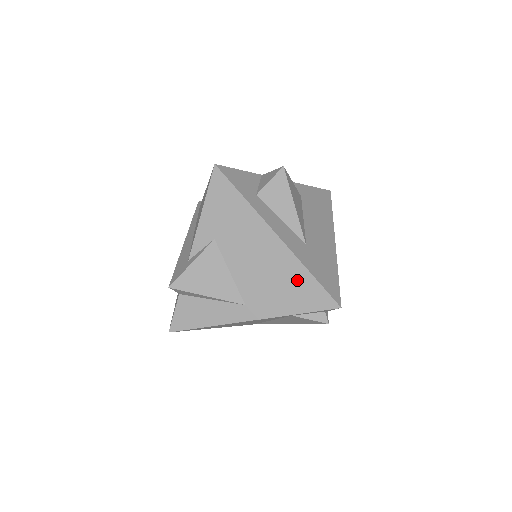
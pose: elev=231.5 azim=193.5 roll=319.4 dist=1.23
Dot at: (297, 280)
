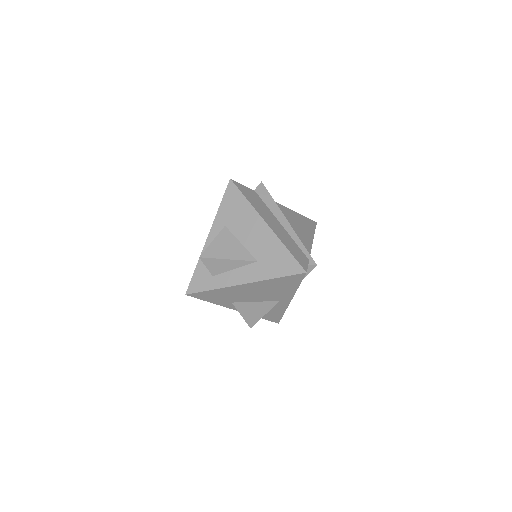
Dot at: (276, 283)
